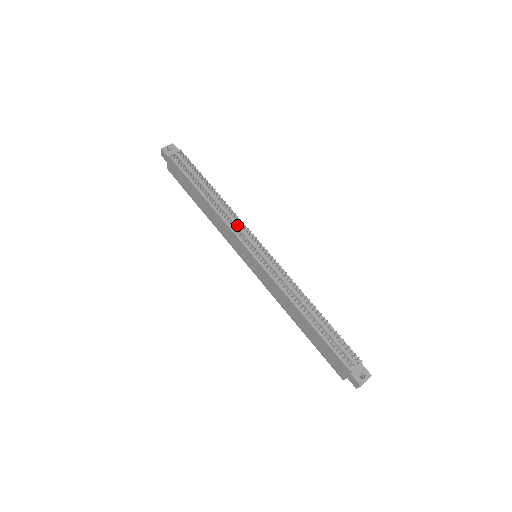
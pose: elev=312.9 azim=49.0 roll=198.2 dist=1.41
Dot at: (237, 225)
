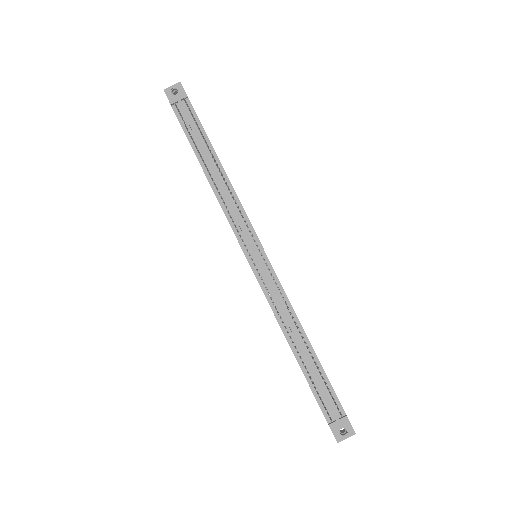
Dot at: (236, 216)
